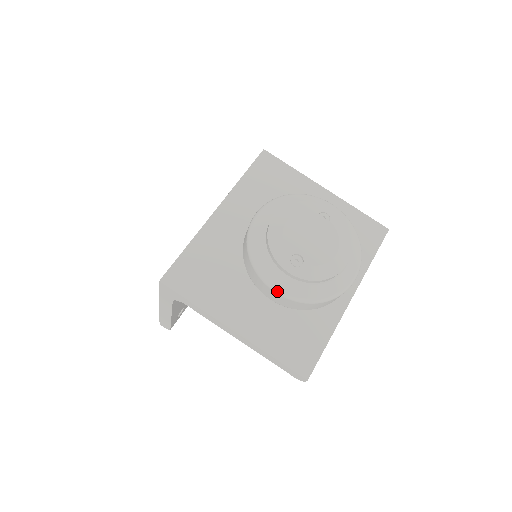
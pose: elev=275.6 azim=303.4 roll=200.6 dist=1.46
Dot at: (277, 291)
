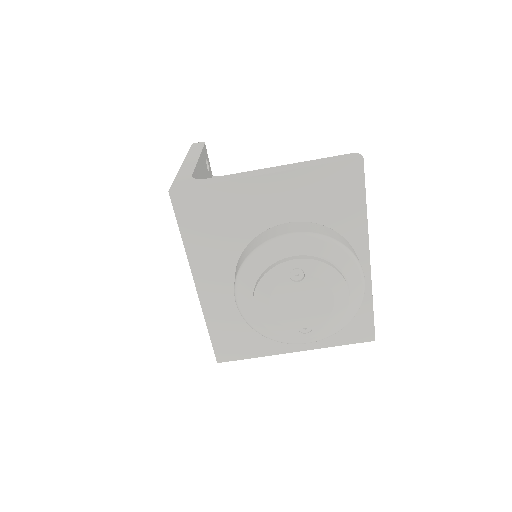
Dot at: occluded
